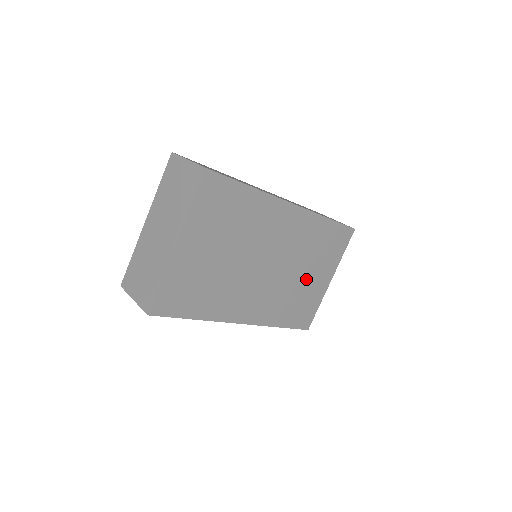
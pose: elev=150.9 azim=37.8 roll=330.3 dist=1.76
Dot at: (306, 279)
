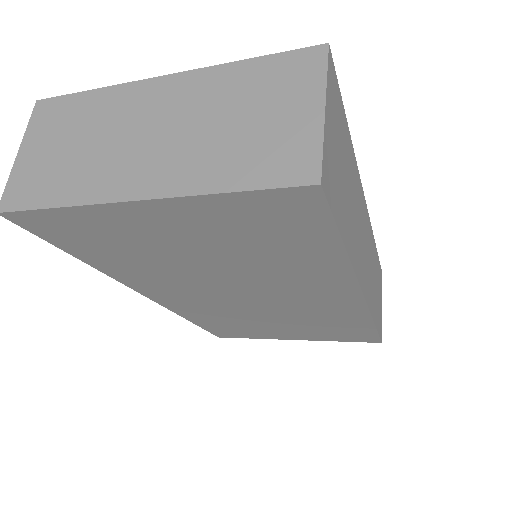
Dot at: (272, 325)
